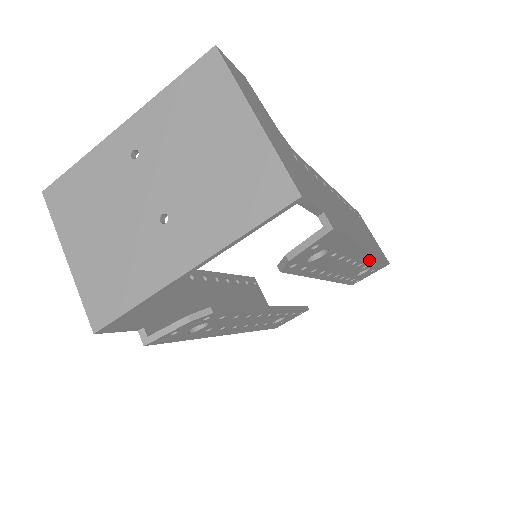
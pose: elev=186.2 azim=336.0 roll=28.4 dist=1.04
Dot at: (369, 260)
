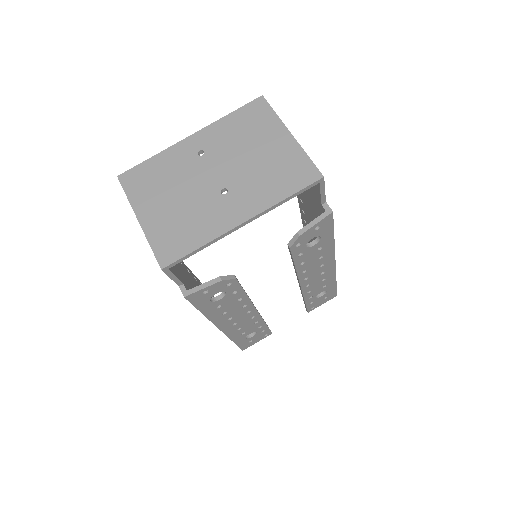
Dot at: (330, 277)
